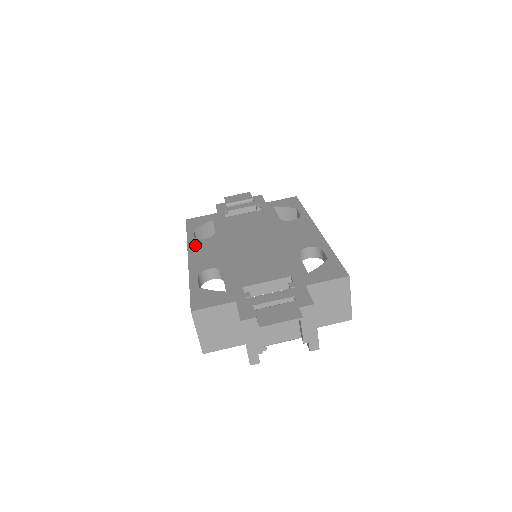
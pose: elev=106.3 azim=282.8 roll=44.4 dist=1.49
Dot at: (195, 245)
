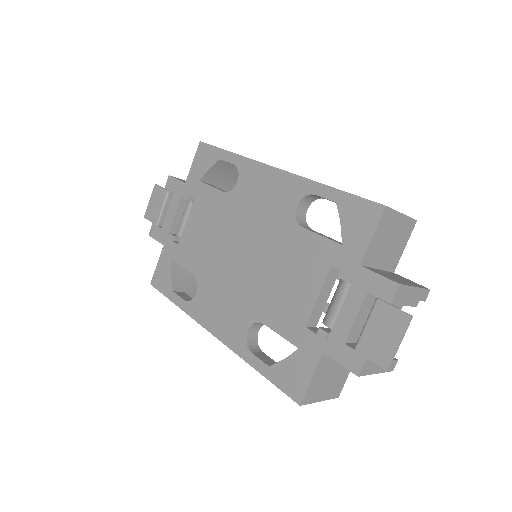
Dot at: (198, 312)
